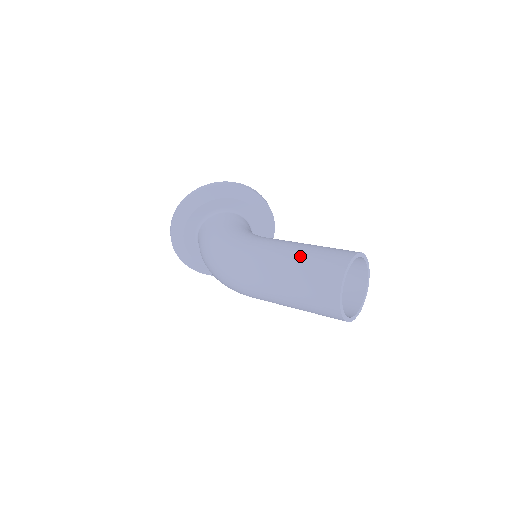
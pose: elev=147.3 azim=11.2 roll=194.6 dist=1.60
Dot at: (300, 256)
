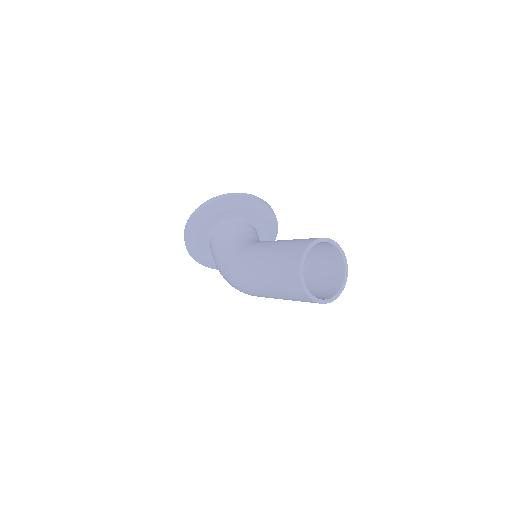
Dot at: (269, 267)
